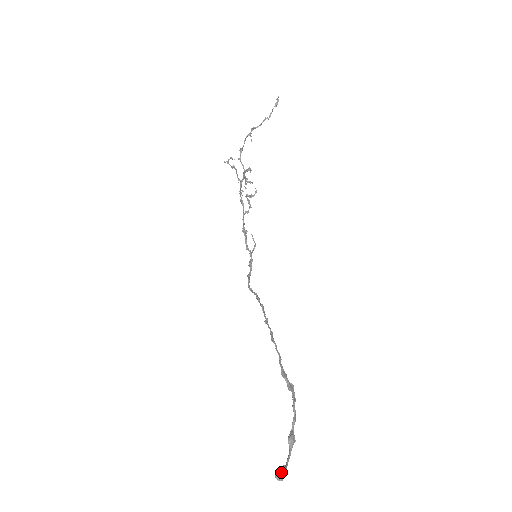
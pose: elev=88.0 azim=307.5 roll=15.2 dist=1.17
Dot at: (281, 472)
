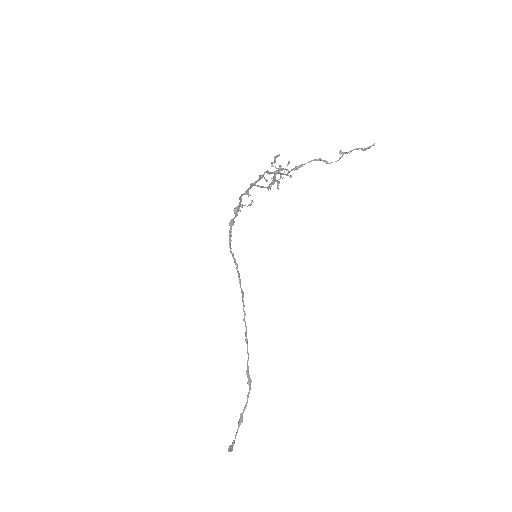
Dot at: (232, 448)
